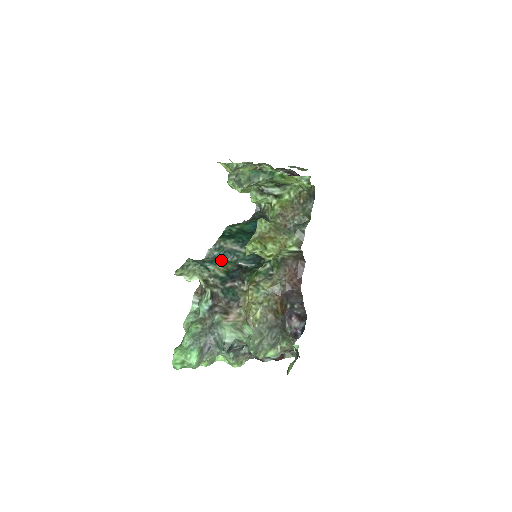
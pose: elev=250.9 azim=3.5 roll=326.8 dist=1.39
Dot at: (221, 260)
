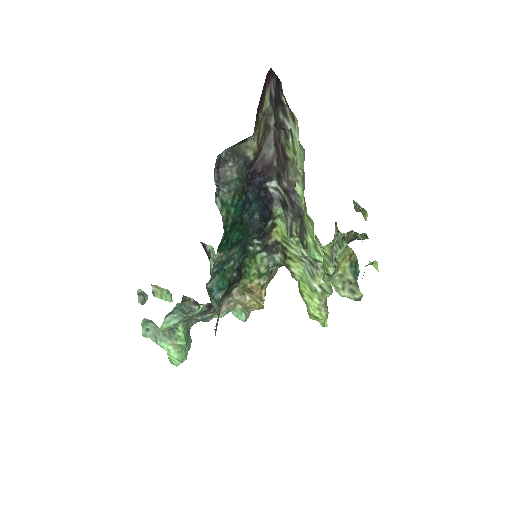
Dot at: (219, 273)
